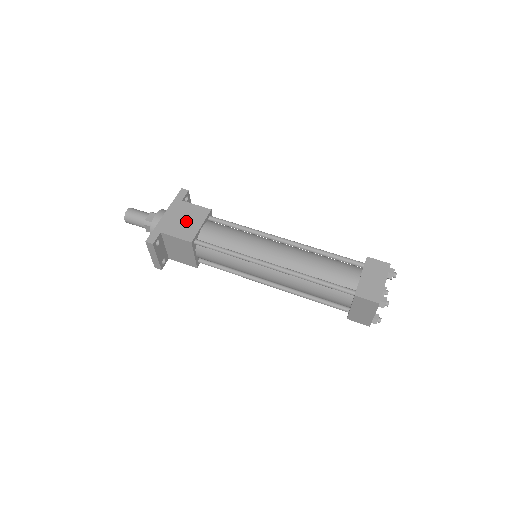
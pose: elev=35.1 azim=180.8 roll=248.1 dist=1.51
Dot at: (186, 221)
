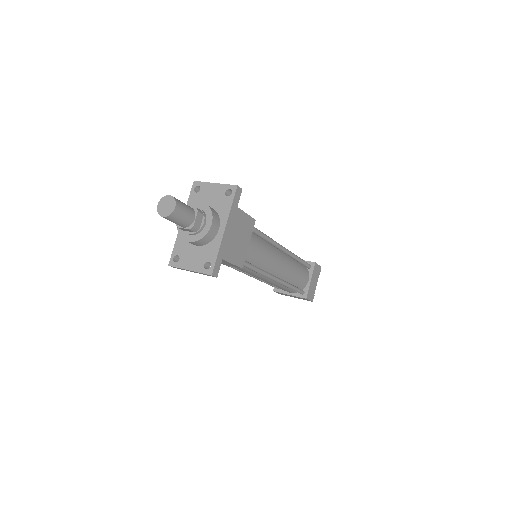
Dot at: (240, 239)
